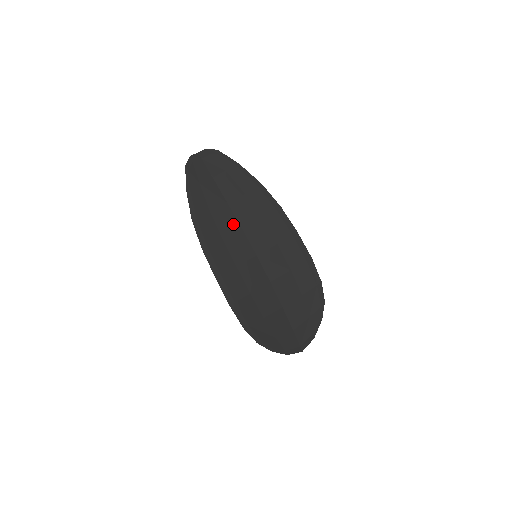
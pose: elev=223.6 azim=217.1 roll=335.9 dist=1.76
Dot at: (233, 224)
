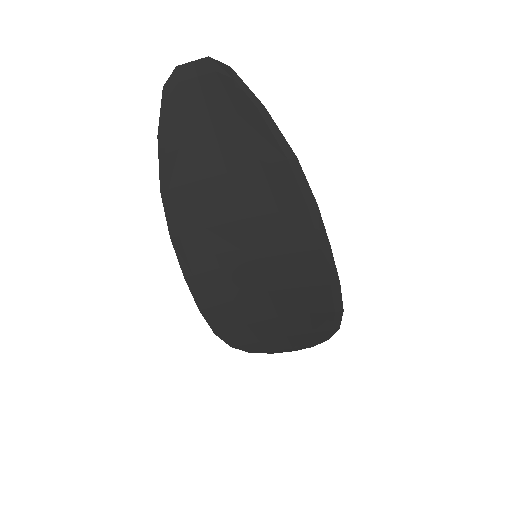
Dot at: (229, 209)
